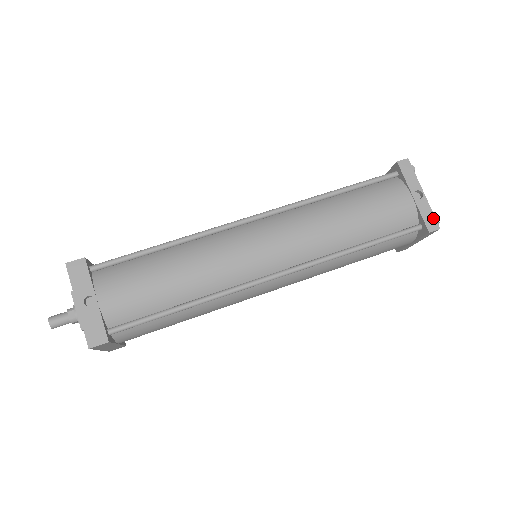
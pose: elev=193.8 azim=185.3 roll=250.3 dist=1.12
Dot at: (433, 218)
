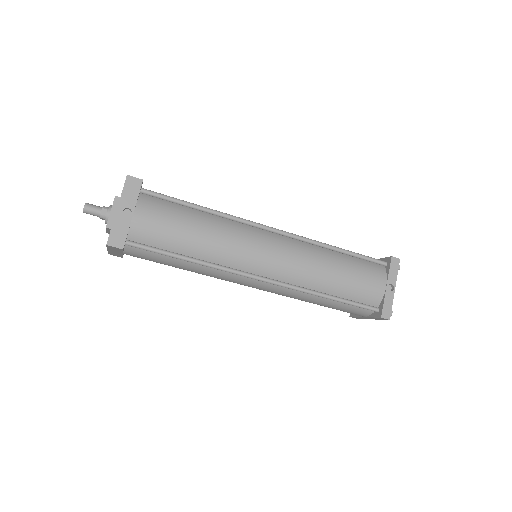
Dot at: (390, 310)
